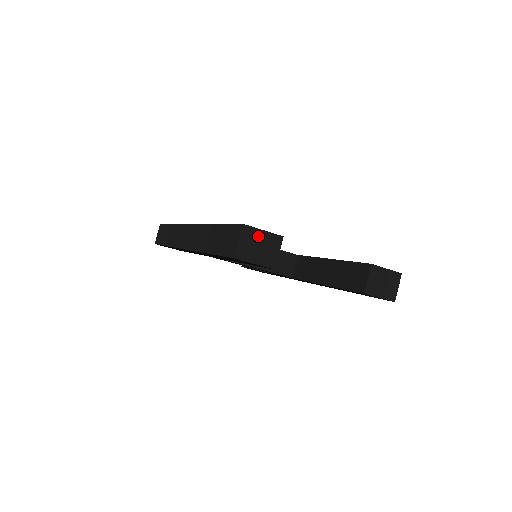
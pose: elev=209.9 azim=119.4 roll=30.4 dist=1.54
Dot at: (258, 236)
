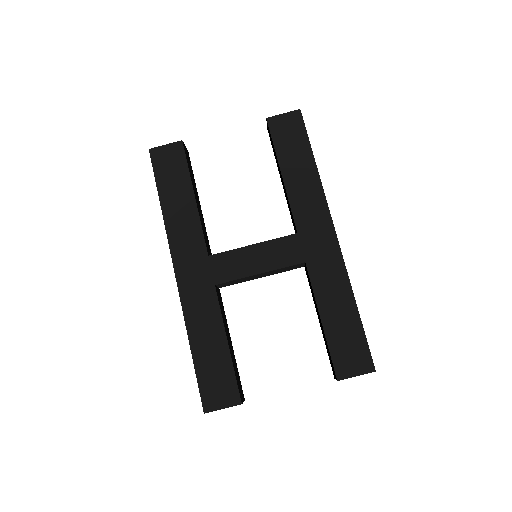
Dot at: occluded
